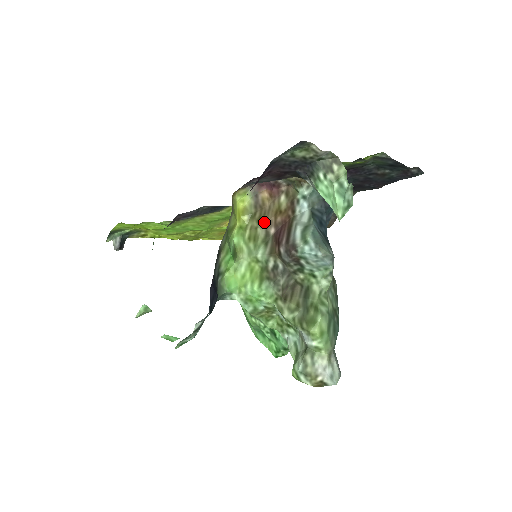
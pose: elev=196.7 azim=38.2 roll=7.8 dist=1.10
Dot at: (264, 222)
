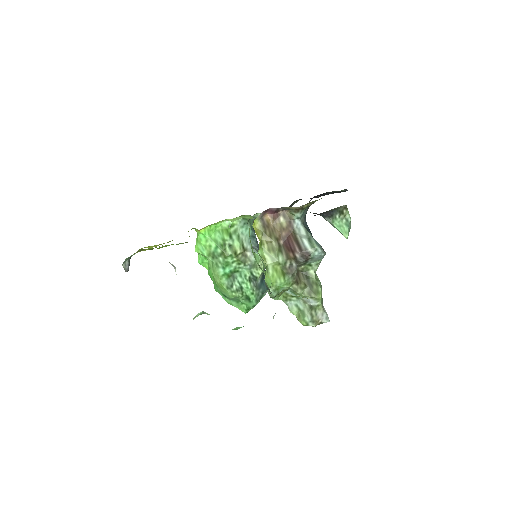
Dot at: (275, 237)
